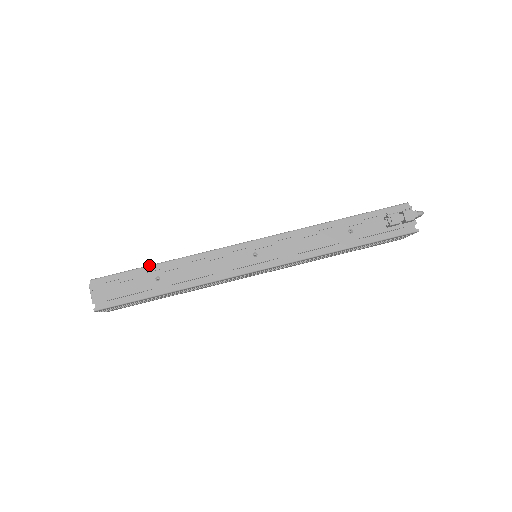
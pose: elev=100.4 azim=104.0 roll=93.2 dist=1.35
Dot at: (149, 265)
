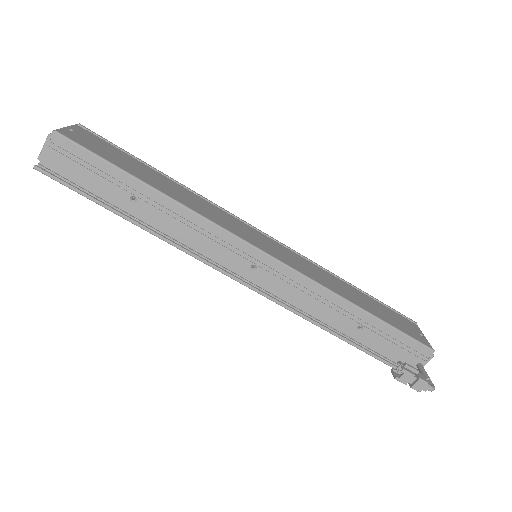
Dot at: (136, 177)
